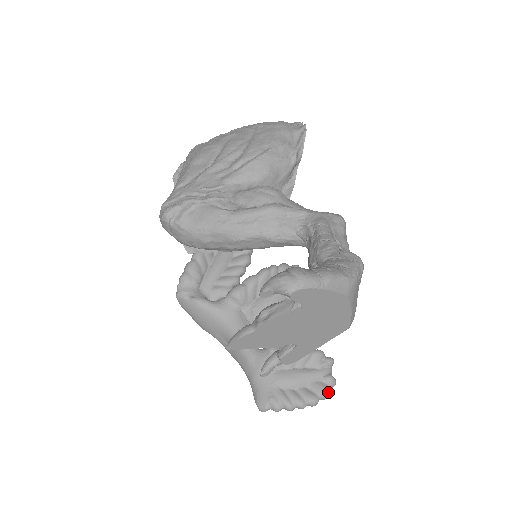
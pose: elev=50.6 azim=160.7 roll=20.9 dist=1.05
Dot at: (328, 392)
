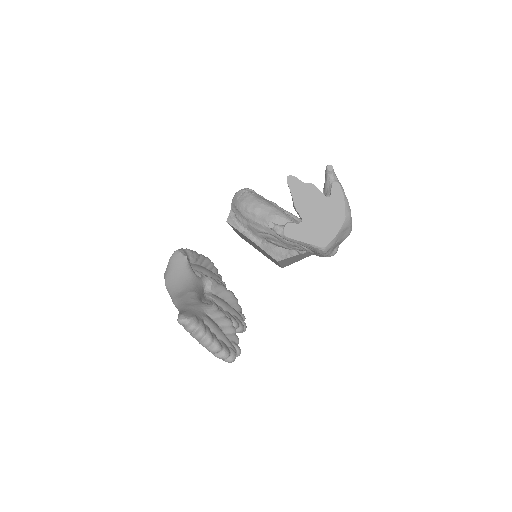
Dot at: (229, 354)
